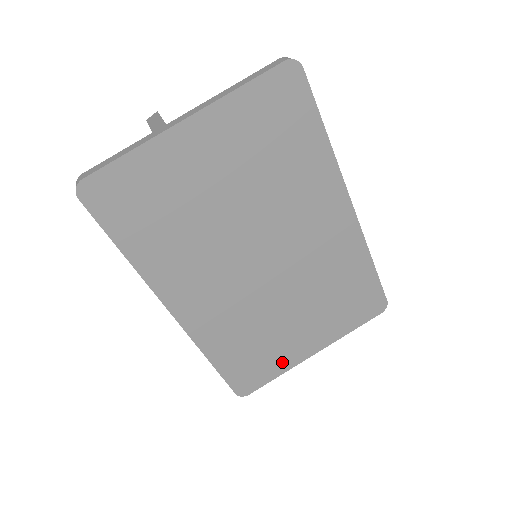
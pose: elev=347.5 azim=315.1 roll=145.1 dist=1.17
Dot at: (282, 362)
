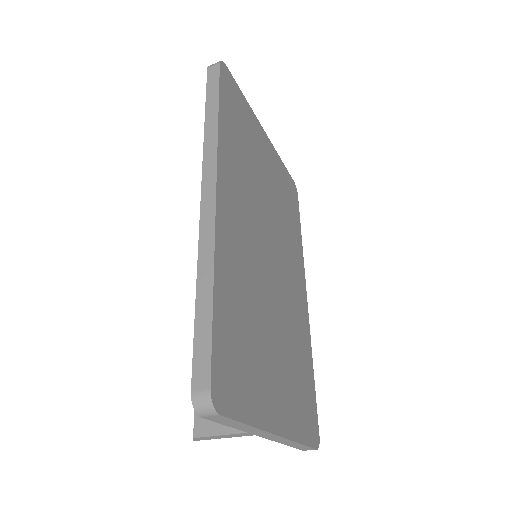
Dot at: (257, 401)
